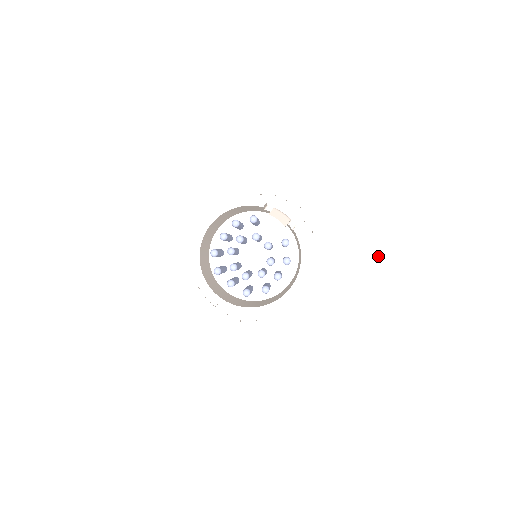
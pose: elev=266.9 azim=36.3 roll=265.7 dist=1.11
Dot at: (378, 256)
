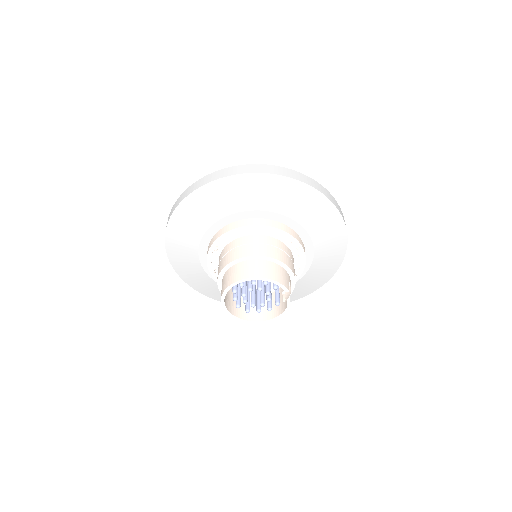
Dot at: (309, 291)
